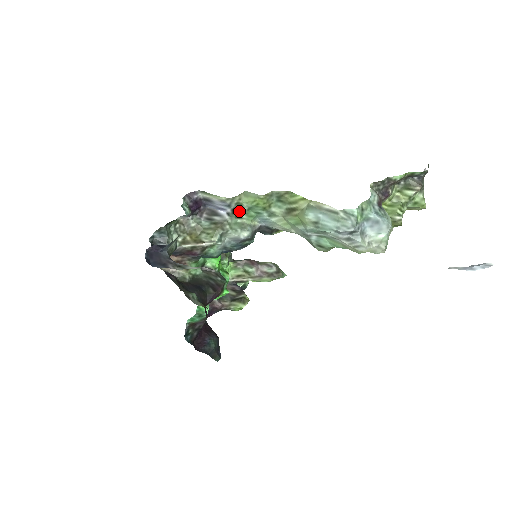
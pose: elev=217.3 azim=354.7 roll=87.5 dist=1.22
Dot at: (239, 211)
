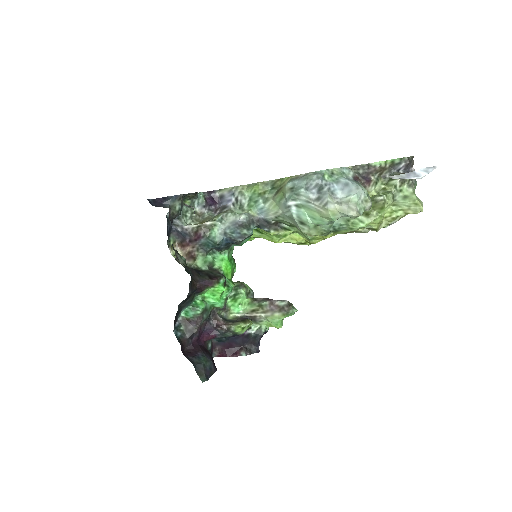
Dot at: (242, 202)
